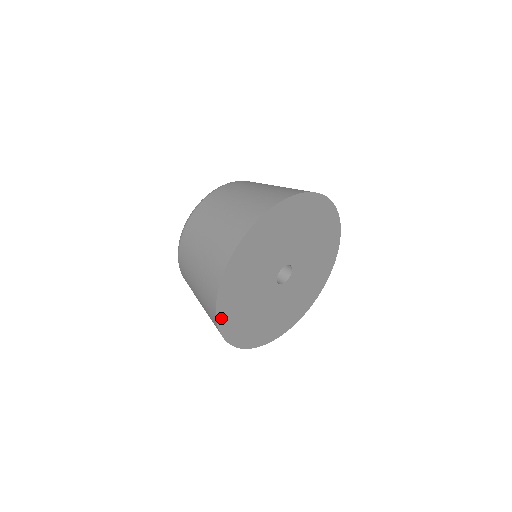
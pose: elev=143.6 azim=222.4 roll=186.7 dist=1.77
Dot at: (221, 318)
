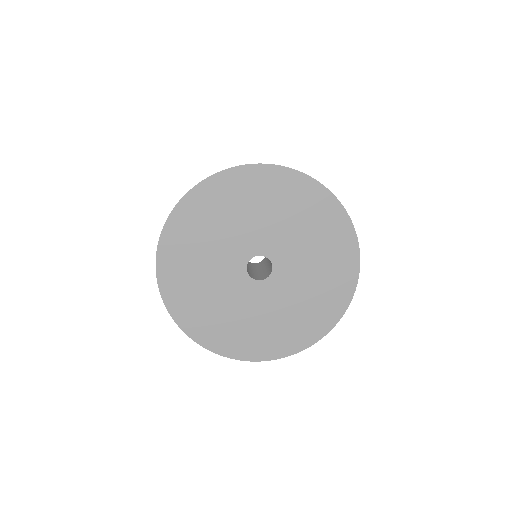
Dot at: (217, 348)
